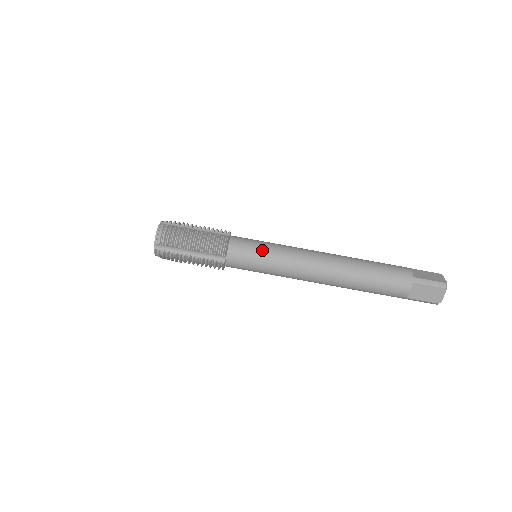
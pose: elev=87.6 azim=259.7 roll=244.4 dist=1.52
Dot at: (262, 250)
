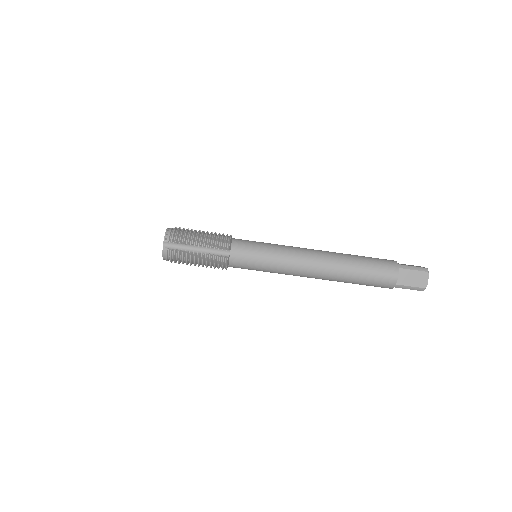
Dot at: (262, 246)
